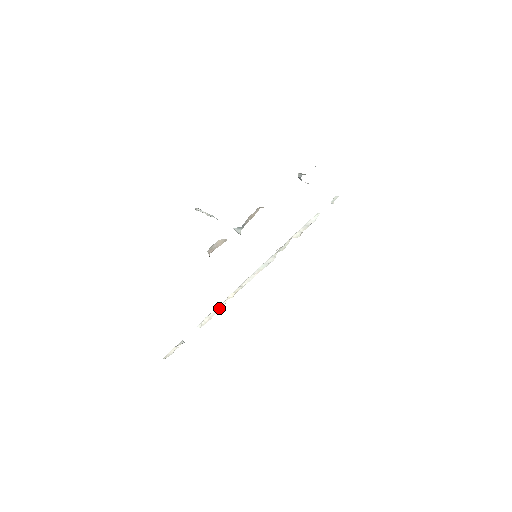
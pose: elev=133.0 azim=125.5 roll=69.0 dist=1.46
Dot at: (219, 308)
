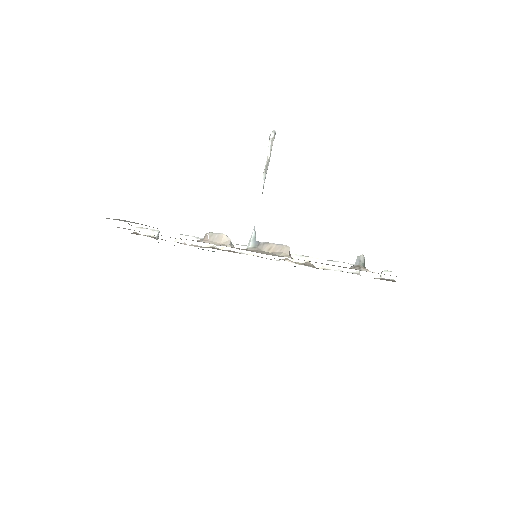
Dot at: (201, 243)
